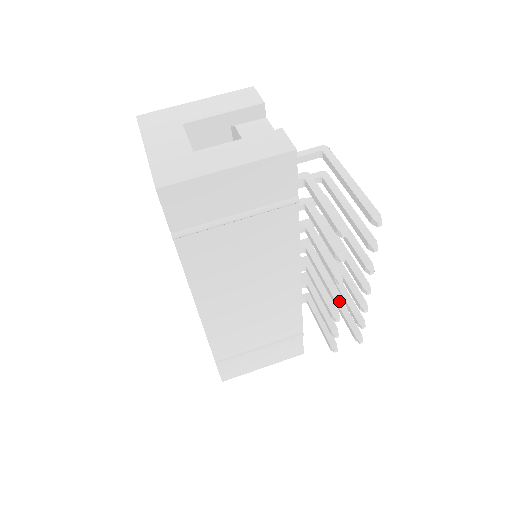
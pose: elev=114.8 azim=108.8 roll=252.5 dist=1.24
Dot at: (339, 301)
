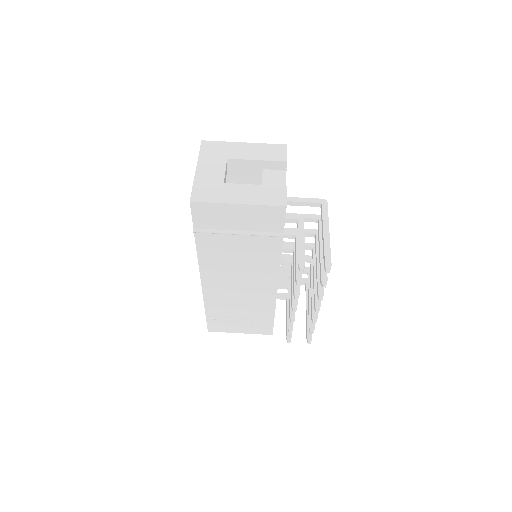
Dot at: (294, 309)
